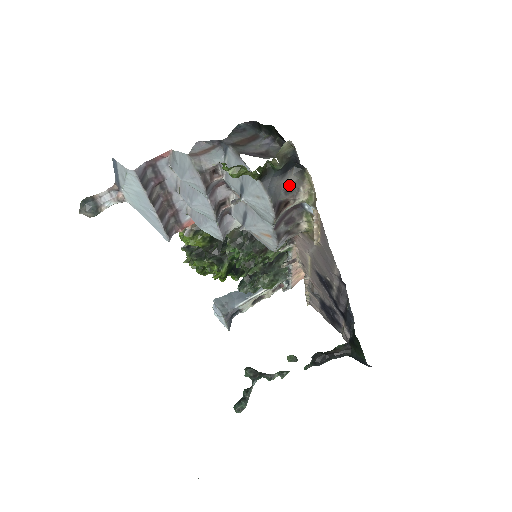
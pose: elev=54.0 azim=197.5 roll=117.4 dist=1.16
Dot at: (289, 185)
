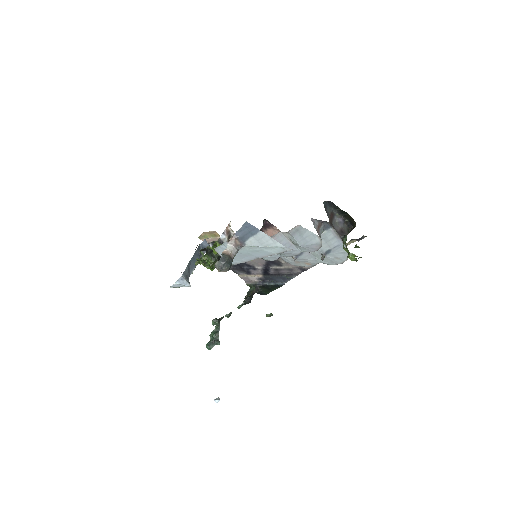
Dot at: occluded
